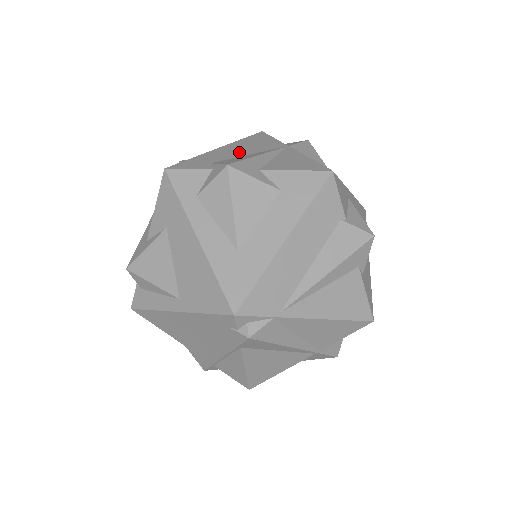
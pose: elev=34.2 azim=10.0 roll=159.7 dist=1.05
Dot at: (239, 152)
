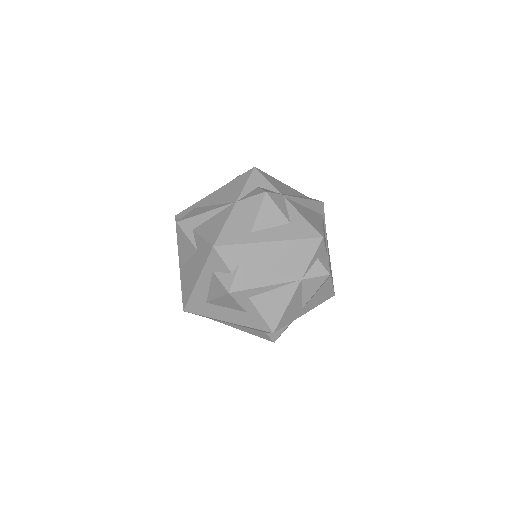
Dot at: (269, 262)
